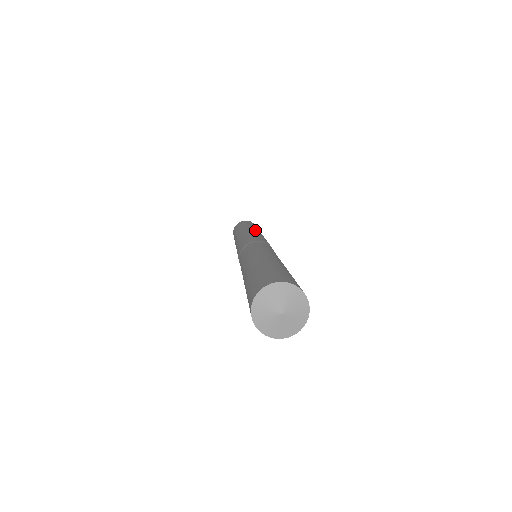
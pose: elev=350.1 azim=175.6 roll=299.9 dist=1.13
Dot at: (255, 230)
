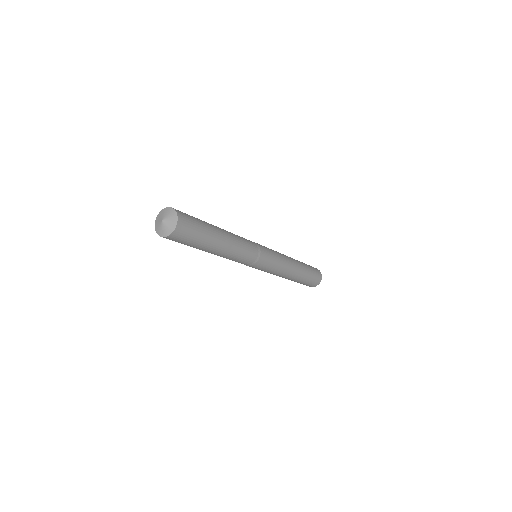
Dot at: (285, 255)
